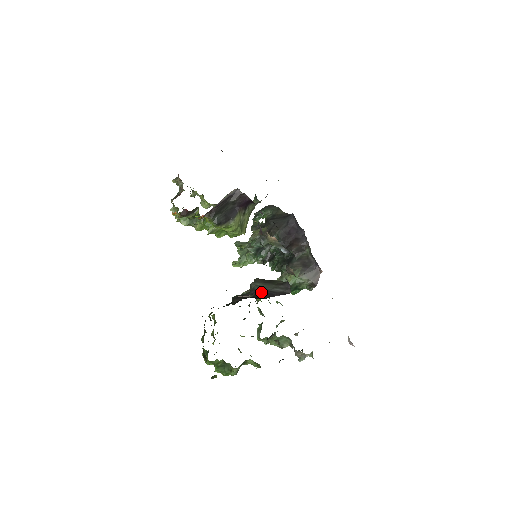
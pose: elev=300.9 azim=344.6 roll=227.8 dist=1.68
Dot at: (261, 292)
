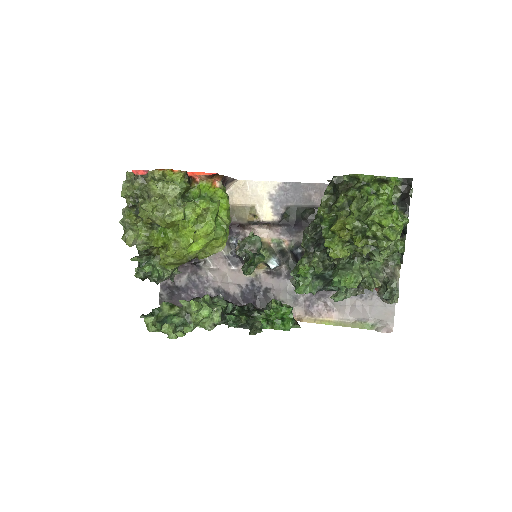
Dot at: occluded
